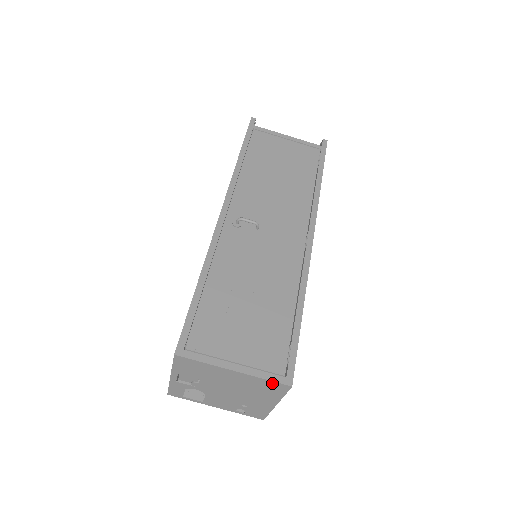
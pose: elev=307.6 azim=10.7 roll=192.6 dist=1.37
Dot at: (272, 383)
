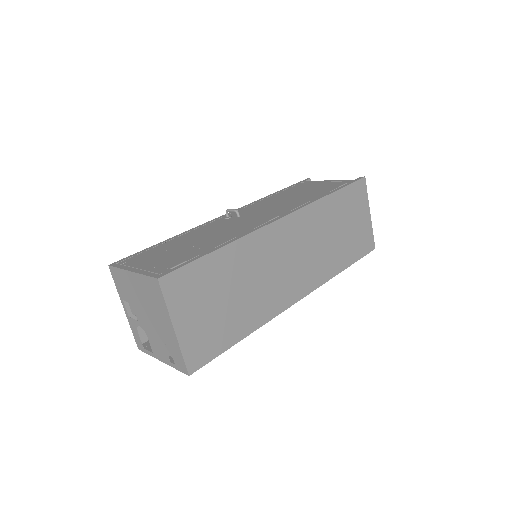
Dot at: (150, 280)
